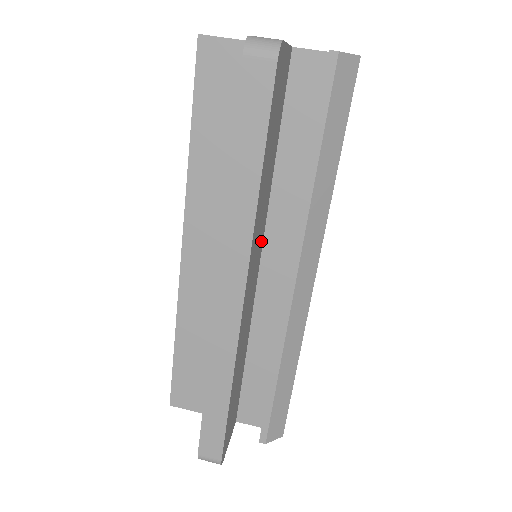
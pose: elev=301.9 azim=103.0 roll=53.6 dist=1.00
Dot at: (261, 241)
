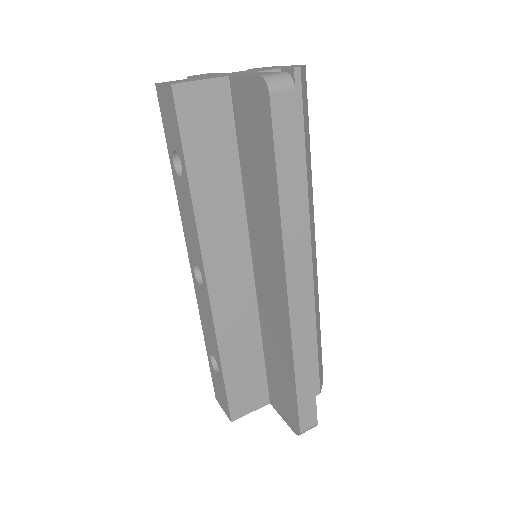
Dot at: occluded
